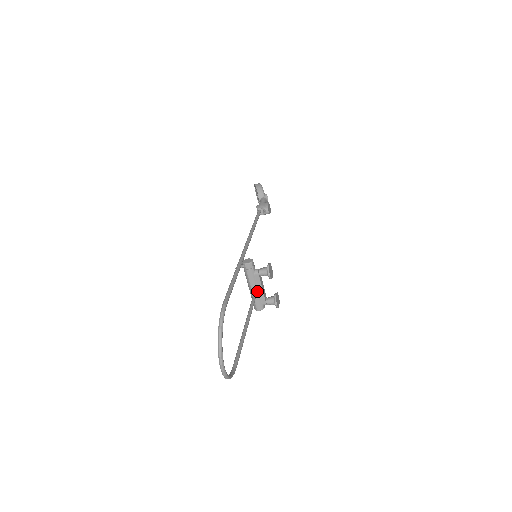
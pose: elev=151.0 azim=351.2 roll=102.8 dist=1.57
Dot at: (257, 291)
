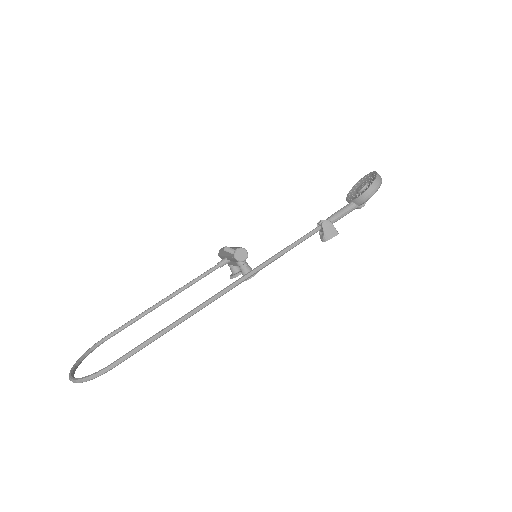
Dot at: occluded
